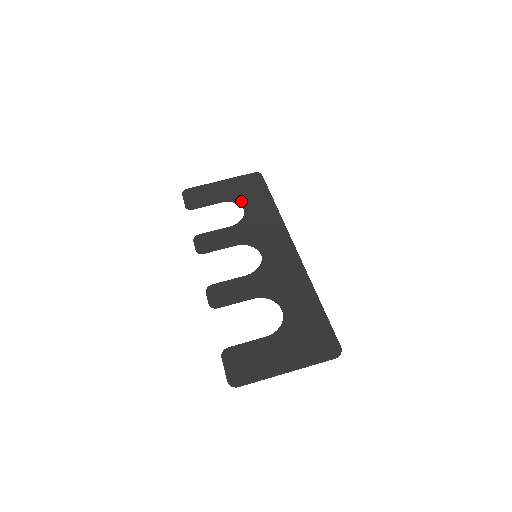
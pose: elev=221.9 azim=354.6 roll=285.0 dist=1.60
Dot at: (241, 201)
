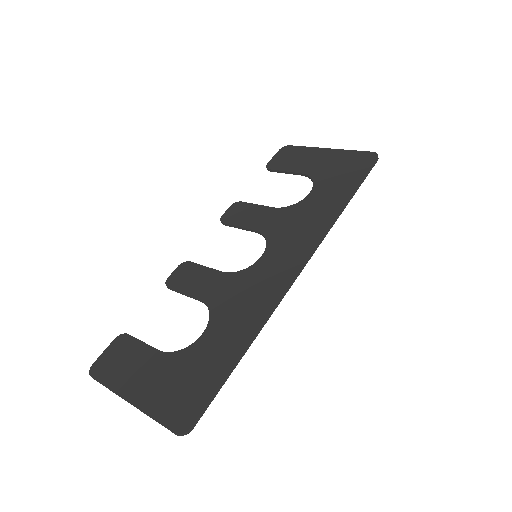
Dot at: (317, 182)
